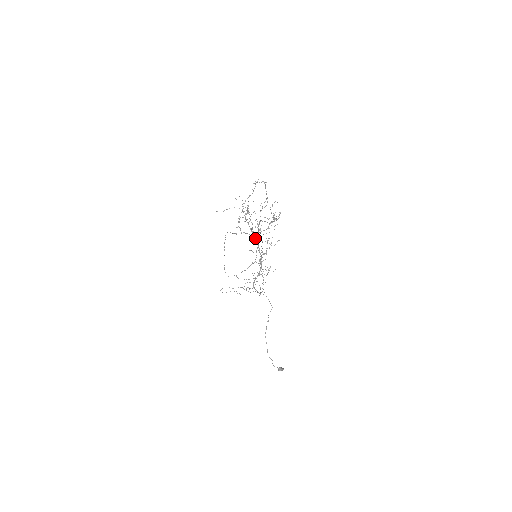
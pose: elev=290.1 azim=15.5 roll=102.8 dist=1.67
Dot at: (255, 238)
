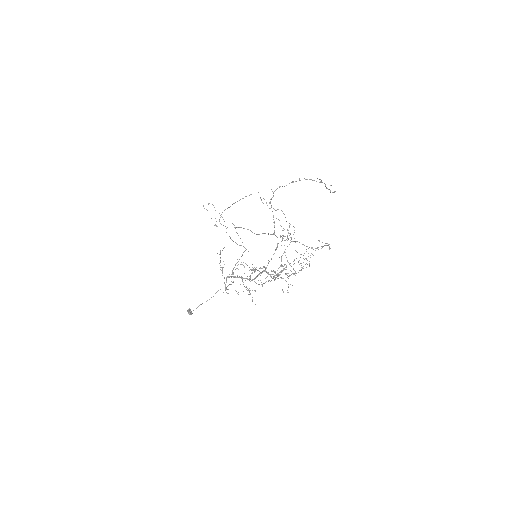
Dot at: (266, 277)
